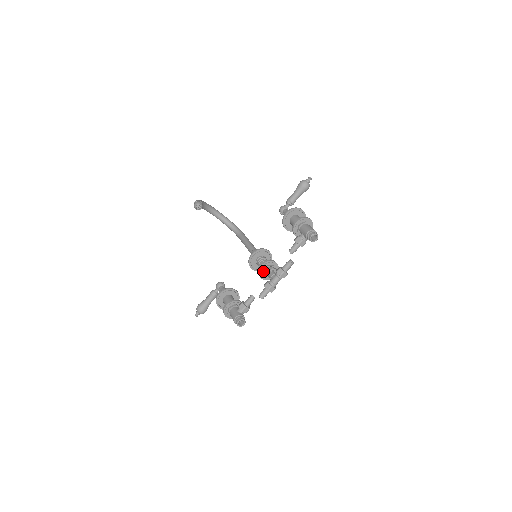
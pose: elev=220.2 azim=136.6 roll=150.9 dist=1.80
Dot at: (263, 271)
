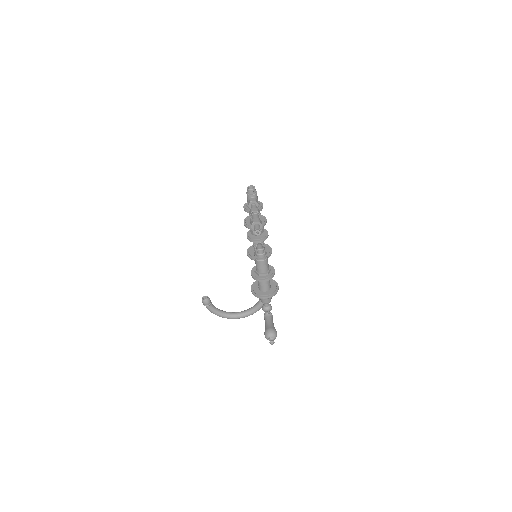
Dot at: (250, 235)
